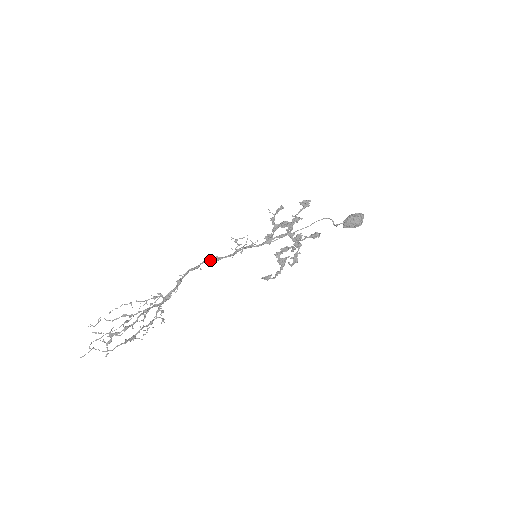
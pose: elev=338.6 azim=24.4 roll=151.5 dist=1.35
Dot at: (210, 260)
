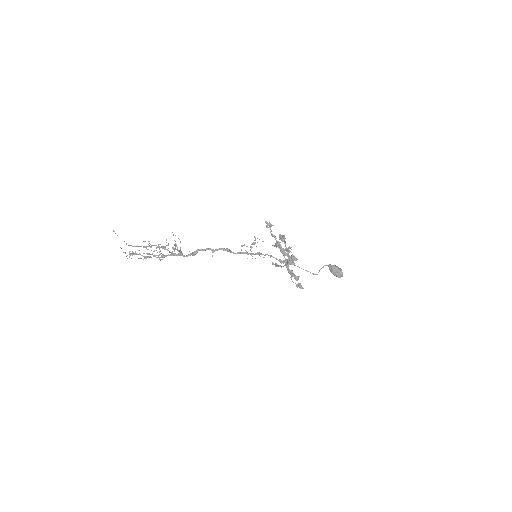
Dot at: (224, 250)
